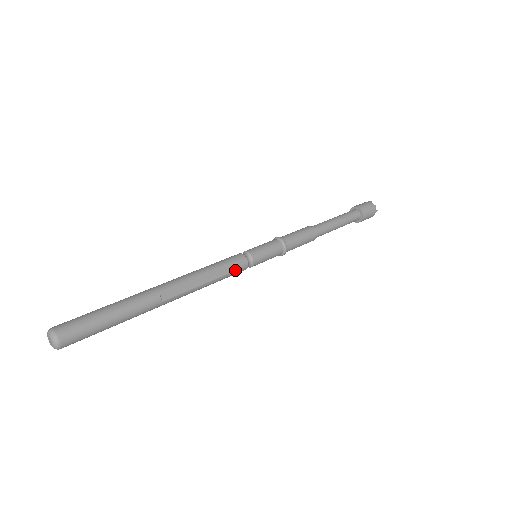
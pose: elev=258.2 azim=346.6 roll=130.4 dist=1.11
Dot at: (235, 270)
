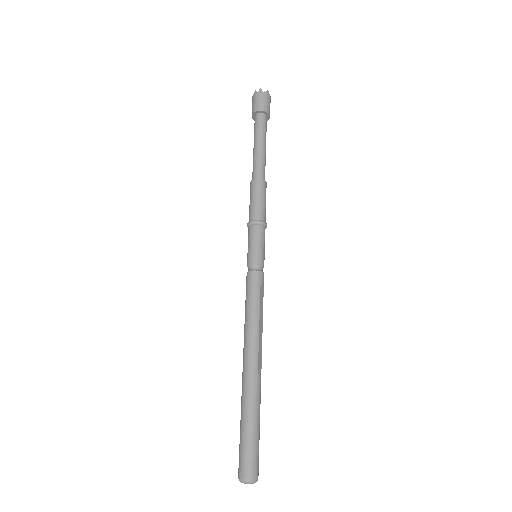
Dot at: (263, 289)
